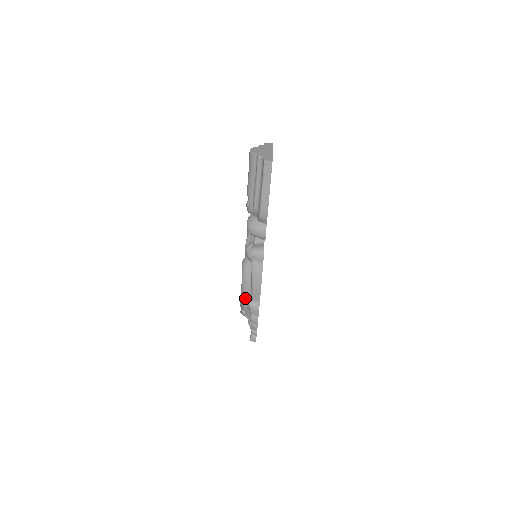
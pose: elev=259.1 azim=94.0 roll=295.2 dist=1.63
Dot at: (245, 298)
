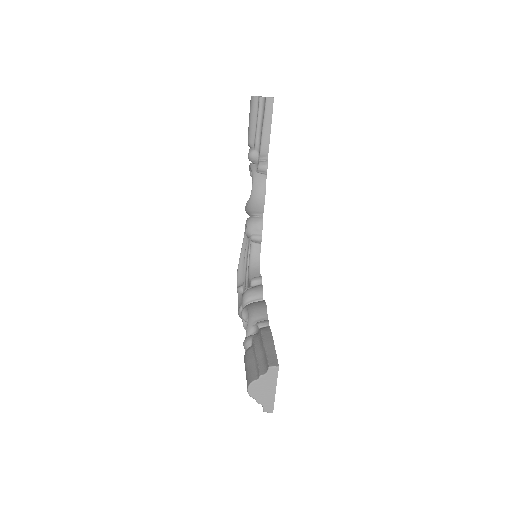
Dot at: occluded
